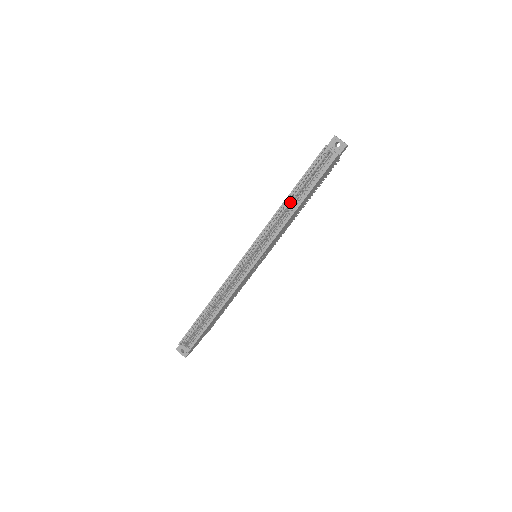
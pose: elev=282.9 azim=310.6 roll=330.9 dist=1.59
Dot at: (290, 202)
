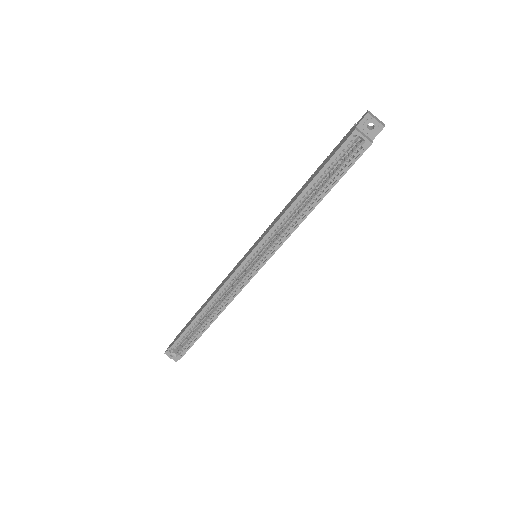
Dot at: (303, 201)
